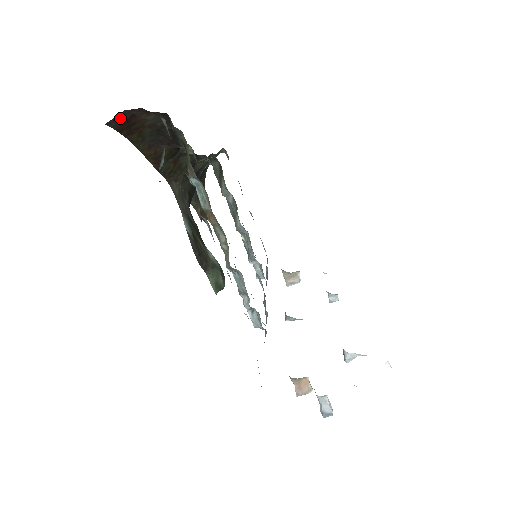
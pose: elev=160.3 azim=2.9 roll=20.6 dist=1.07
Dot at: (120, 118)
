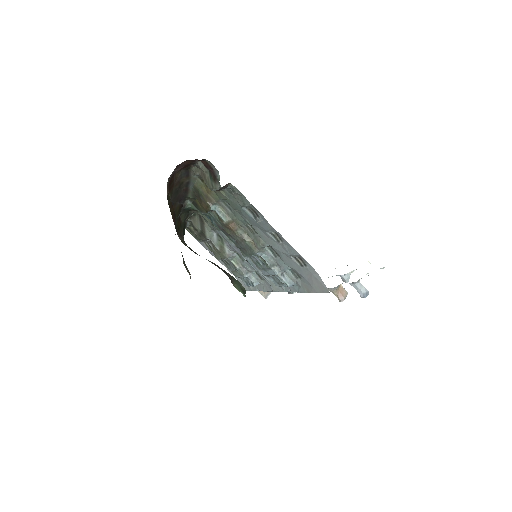
Dot at: (171, 175)
